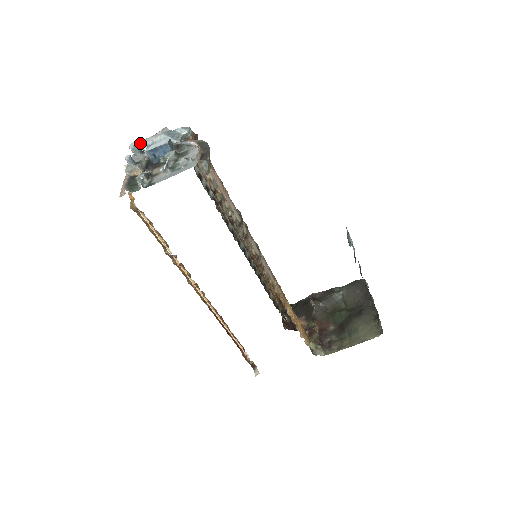
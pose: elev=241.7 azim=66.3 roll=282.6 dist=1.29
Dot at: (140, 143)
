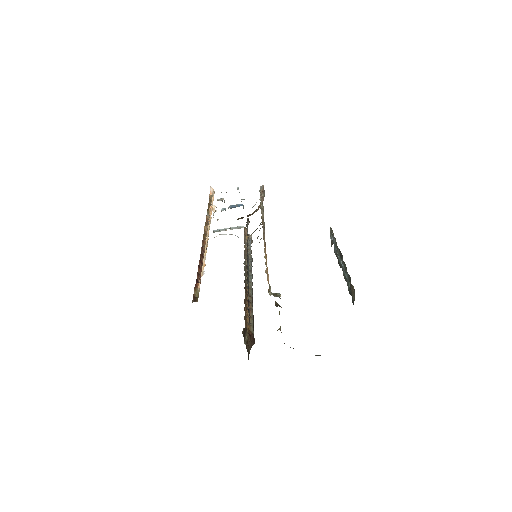
Dot at: occluded
